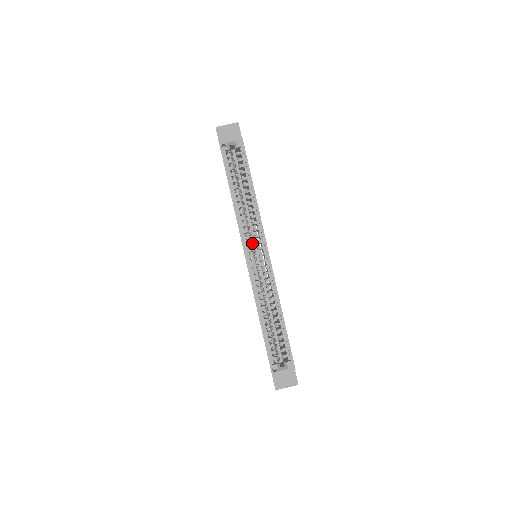
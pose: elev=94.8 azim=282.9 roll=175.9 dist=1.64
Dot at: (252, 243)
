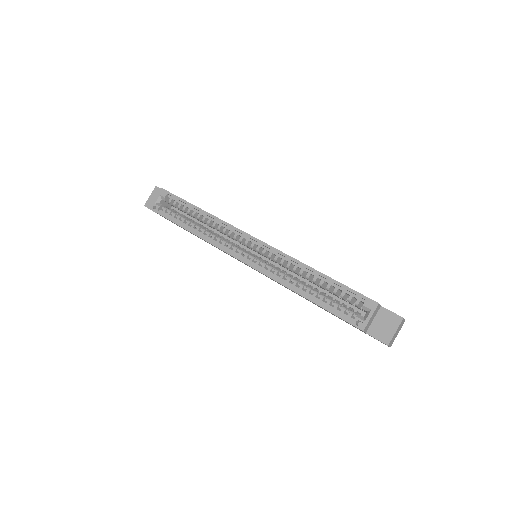
Dot at: occluded
